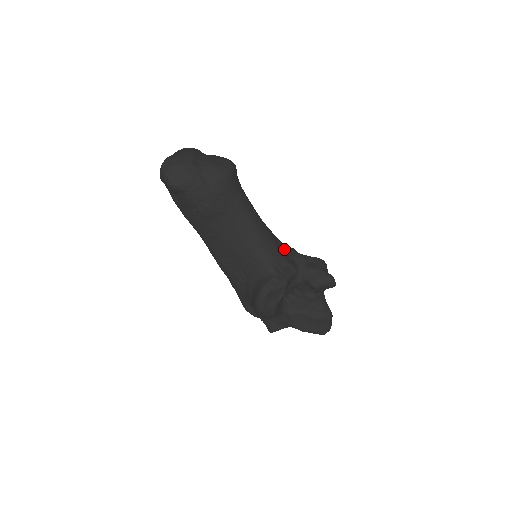
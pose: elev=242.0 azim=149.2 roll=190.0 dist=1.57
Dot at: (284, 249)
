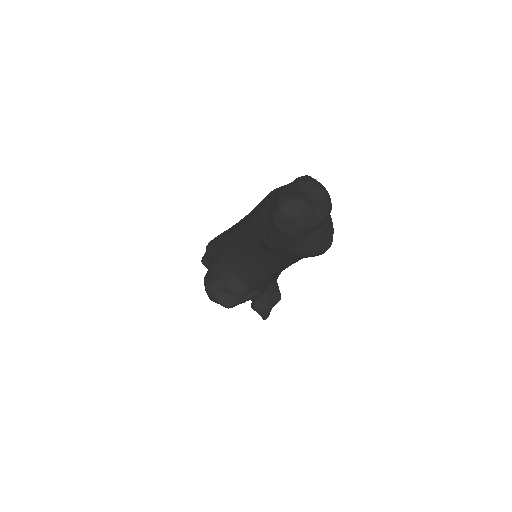
Dot at: occluded
